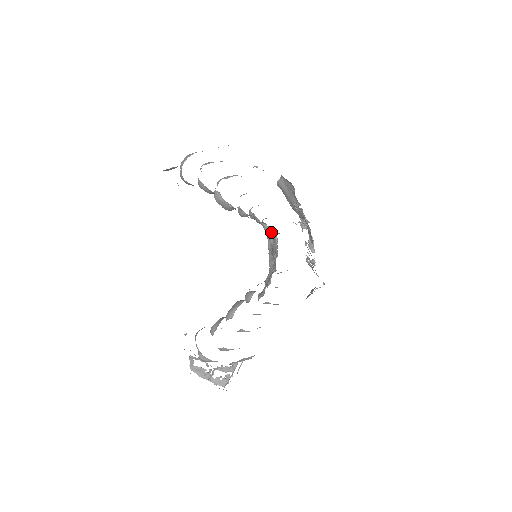
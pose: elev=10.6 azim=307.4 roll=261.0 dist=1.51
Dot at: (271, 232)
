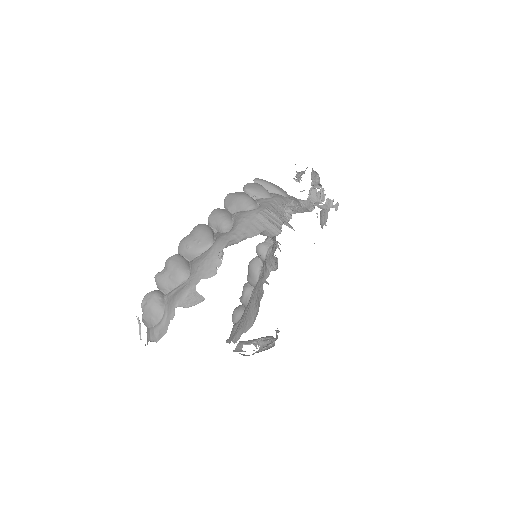
Dot at: occluded
